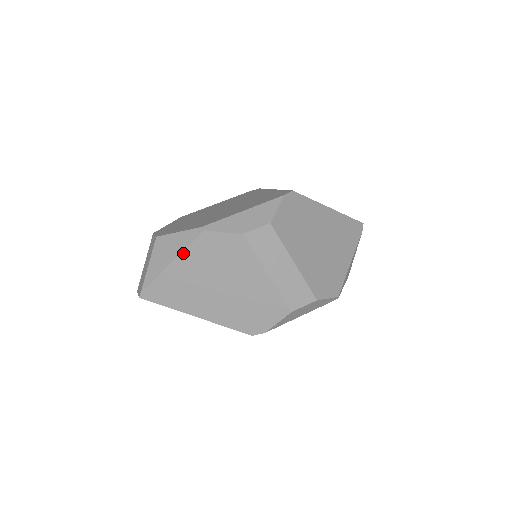
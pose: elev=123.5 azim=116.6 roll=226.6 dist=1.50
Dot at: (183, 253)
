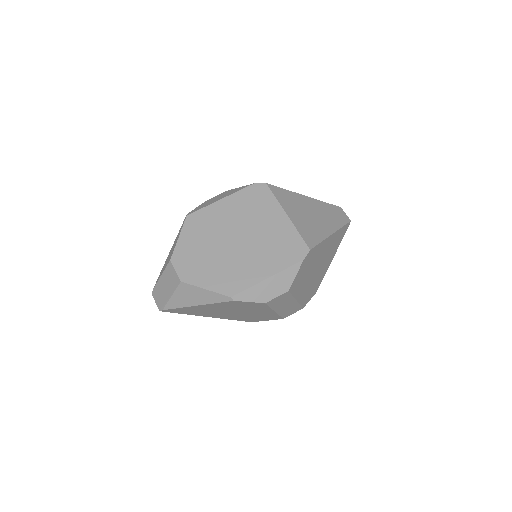
Dot at: (209, 304)
